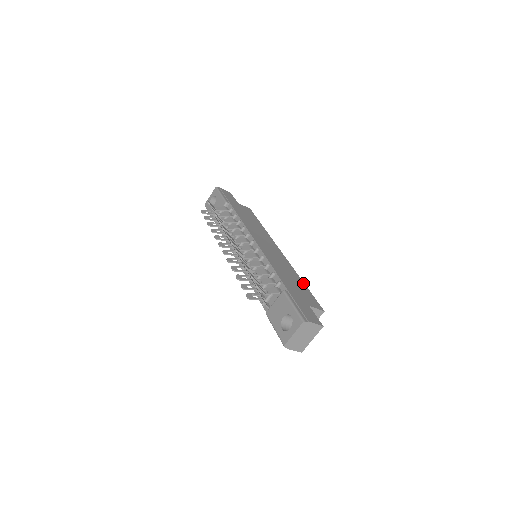
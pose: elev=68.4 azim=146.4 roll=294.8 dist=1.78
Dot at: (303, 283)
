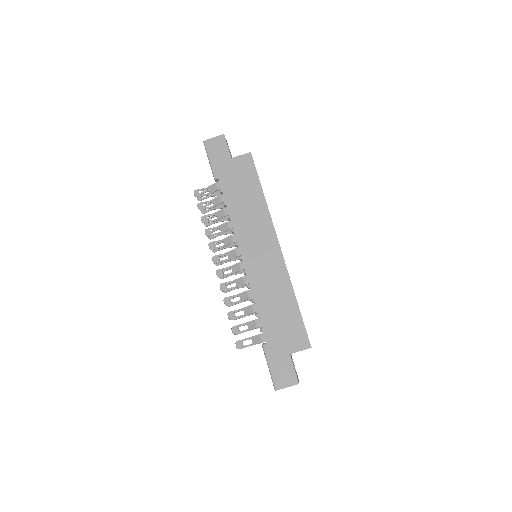
Dot at: (295, 304)
